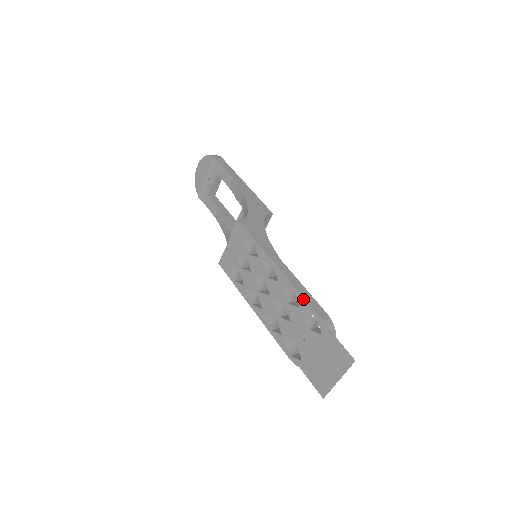
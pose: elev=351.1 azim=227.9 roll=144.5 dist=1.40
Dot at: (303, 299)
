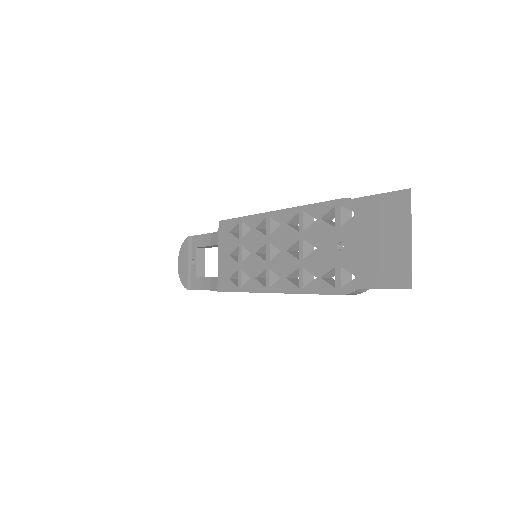
Dot at: (314, 205)
